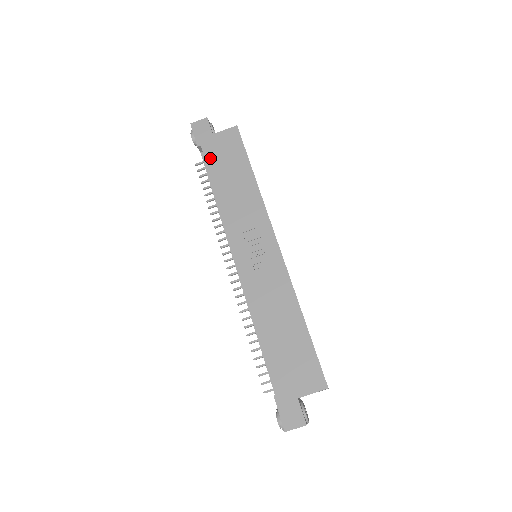
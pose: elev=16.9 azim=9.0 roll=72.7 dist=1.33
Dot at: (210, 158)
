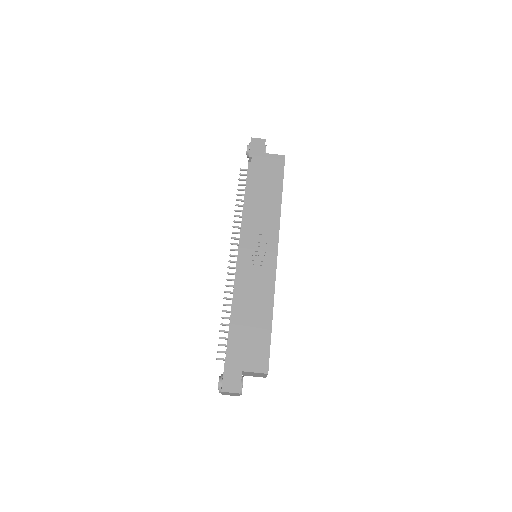
Dot at: (255, 169)
